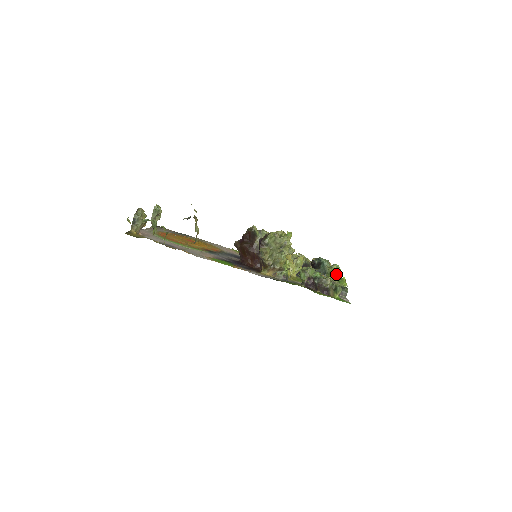
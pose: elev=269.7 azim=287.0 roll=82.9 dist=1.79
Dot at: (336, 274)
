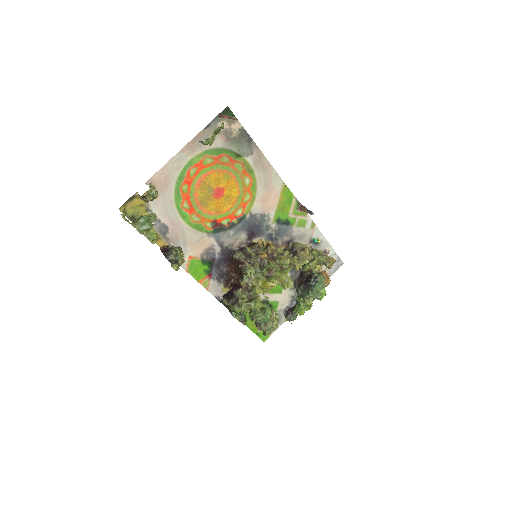
Dot at: (307, 304)
